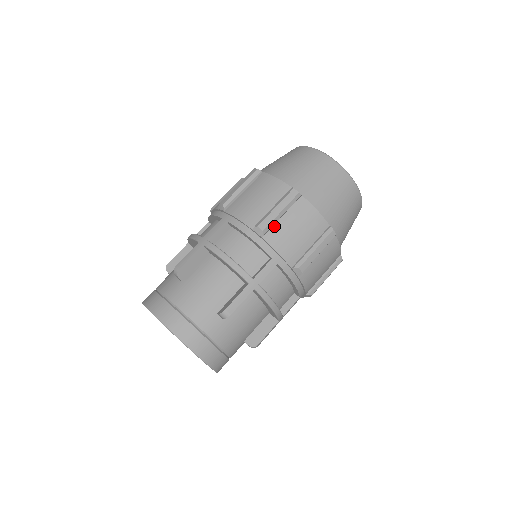
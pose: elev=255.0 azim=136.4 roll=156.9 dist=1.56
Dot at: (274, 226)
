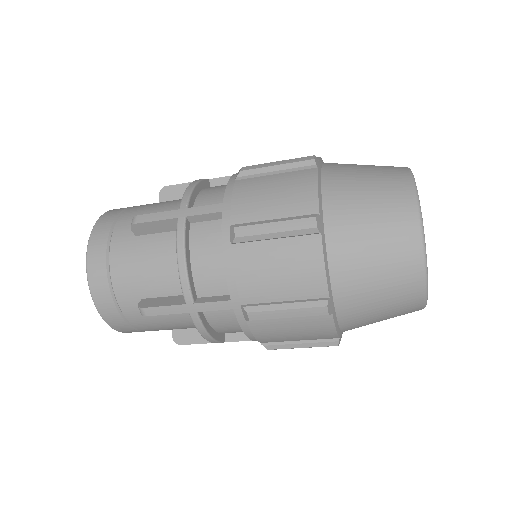
Dot at: (258, 177)
